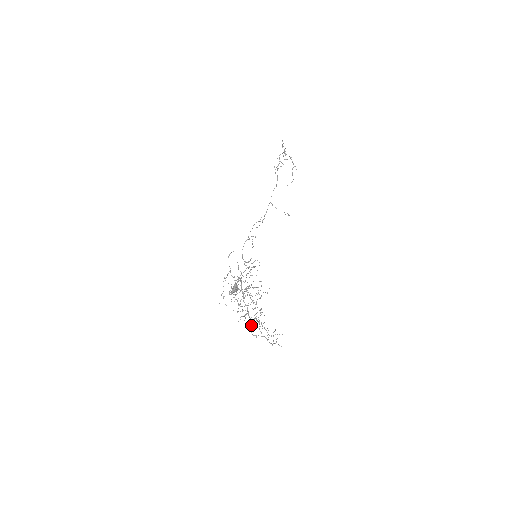
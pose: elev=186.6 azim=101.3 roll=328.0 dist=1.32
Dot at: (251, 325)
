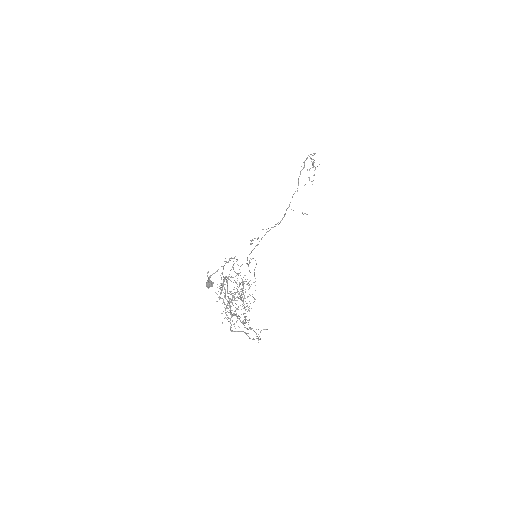
Dot at: occluded
